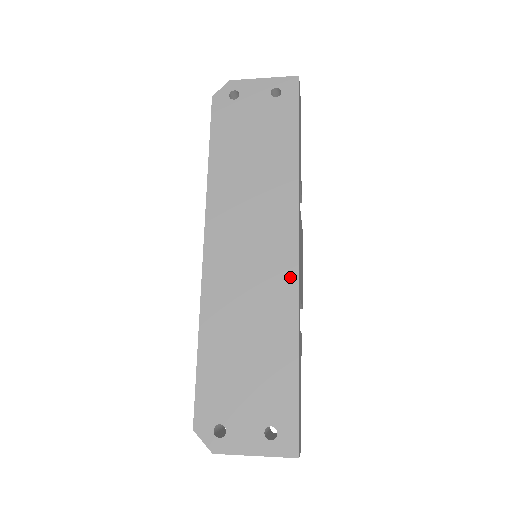
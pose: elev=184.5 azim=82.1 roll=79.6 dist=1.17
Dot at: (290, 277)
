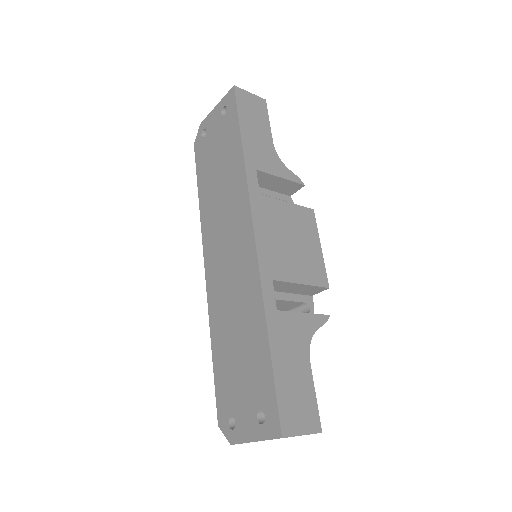
Dot at: (253, 265)
